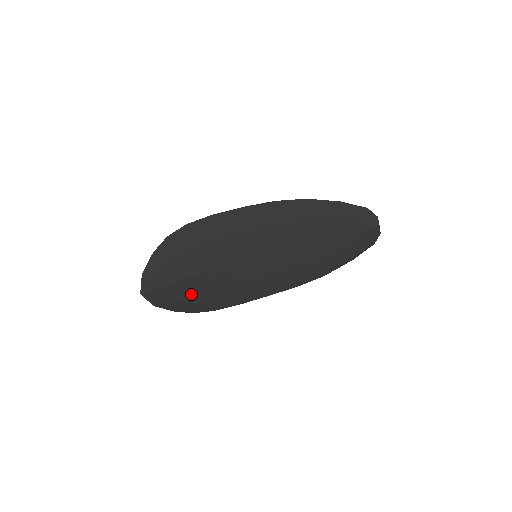
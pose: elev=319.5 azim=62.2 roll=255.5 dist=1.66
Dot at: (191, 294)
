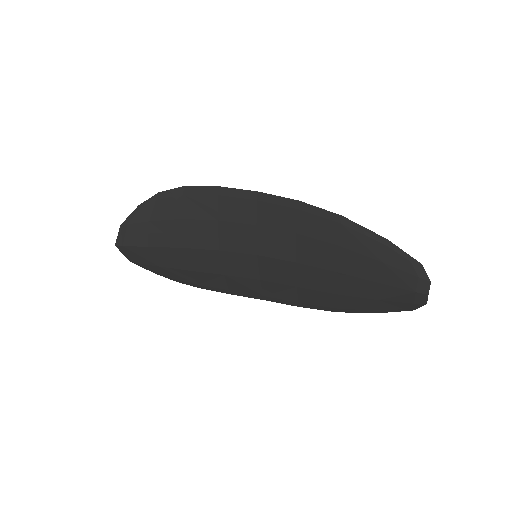
Dot at: (173, 265)
